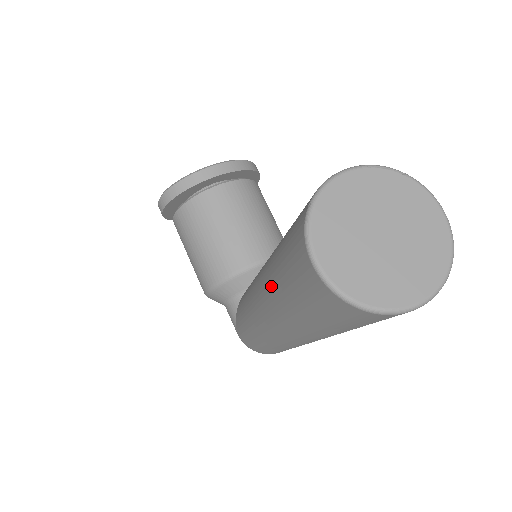
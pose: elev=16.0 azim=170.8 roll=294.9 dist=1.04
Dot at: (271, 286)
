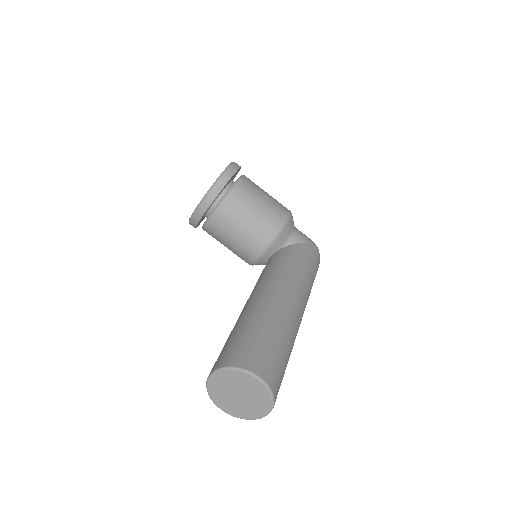
Dot at: occluded
